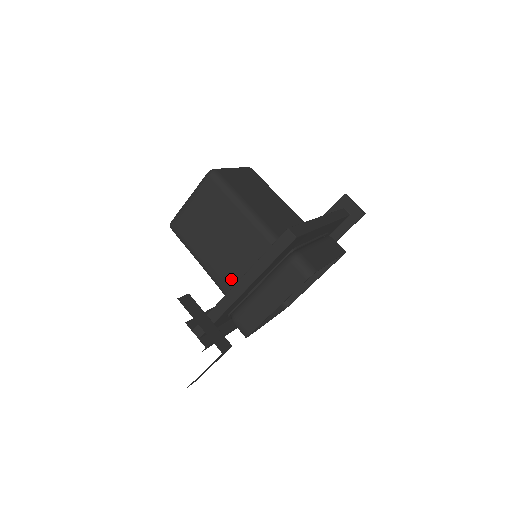
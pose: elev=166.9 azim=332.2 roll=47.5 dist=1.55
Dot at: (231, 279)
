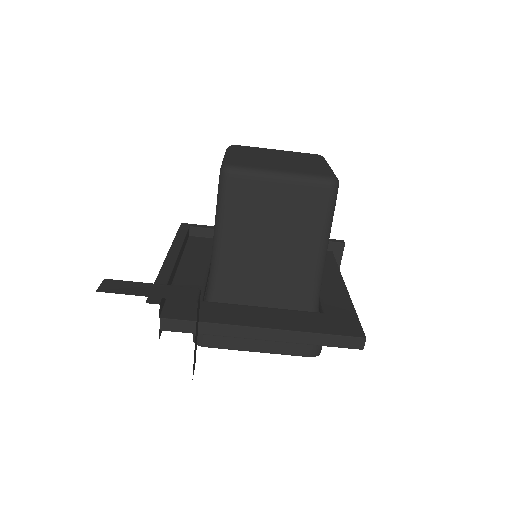
Dot at: (237, 286)
